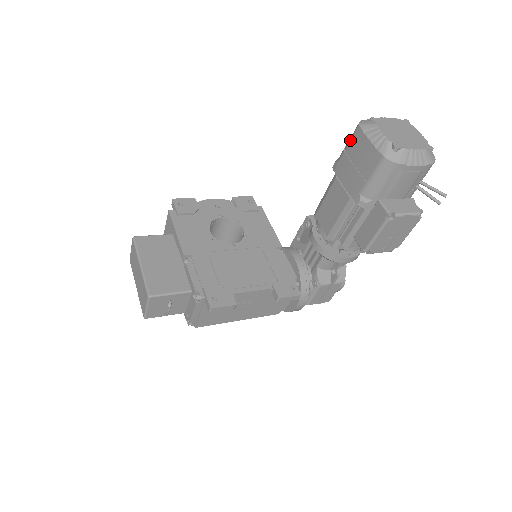
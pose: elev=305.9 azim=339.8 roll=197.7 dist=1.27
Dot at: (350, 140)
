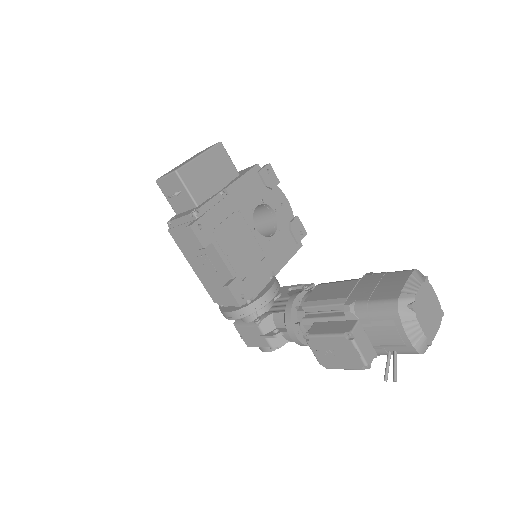
Dot at: (398, 271)
